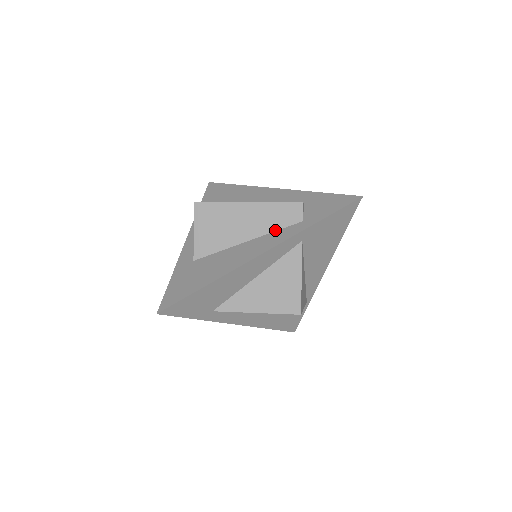
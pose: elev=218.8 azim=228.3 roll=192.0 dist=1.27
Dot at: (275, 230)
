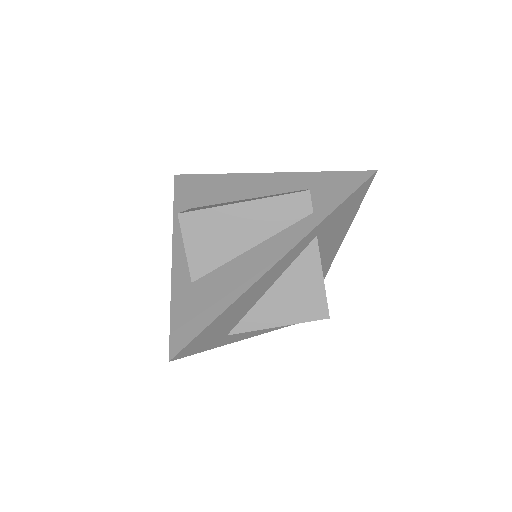
Dot at: (283, 229)
